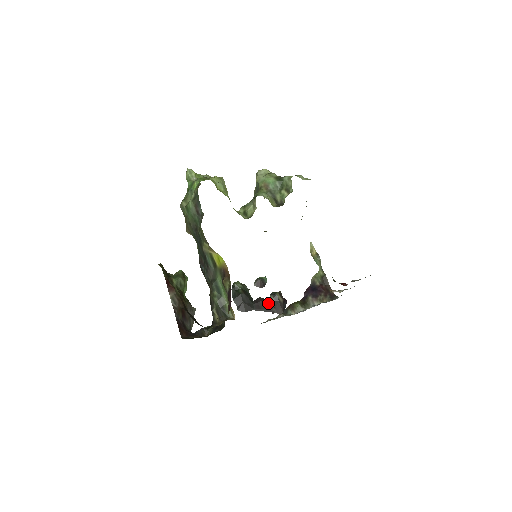
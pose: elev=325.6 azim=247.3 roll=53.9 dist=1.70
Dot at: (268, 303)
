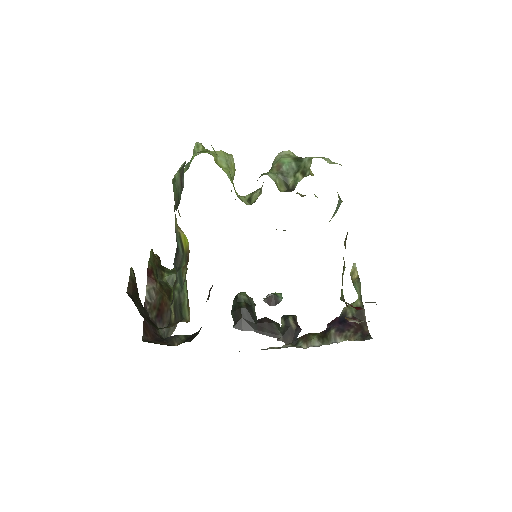
Dot at: (275, 326)
